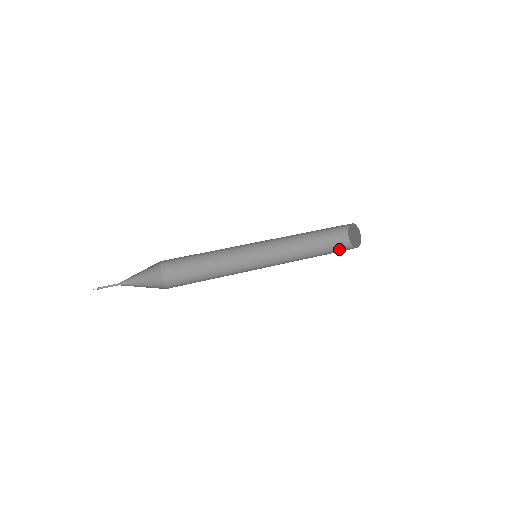
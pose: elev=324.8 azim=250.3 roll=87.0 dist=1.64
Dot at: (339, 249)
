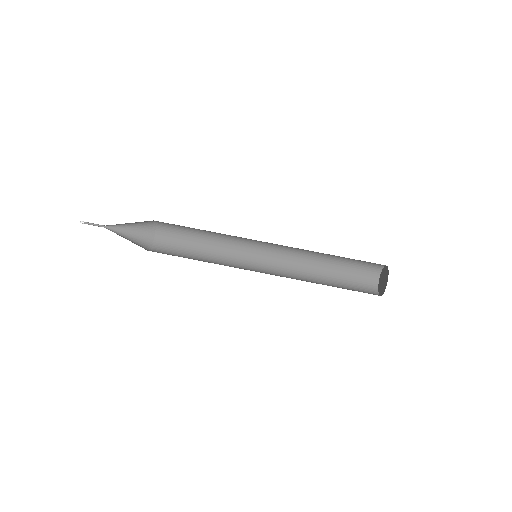
Dot at: (359, 285)
